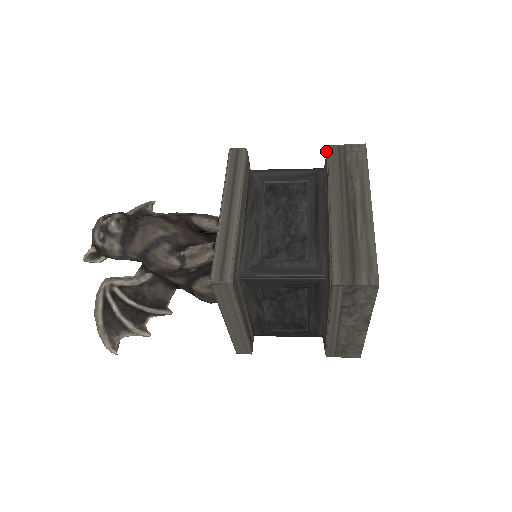
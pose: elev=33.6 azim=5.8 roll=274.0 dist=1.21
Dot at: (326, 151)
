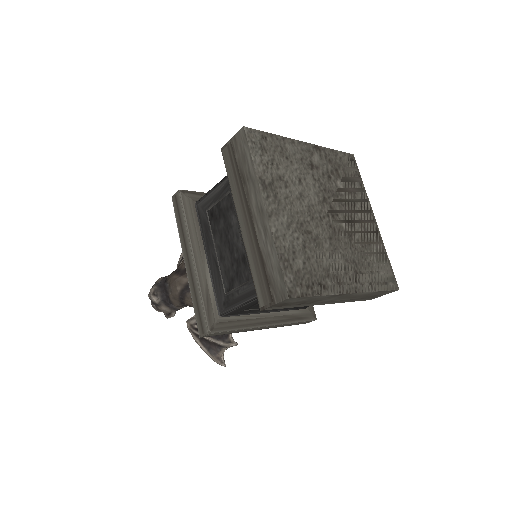
Dot at: occluded
